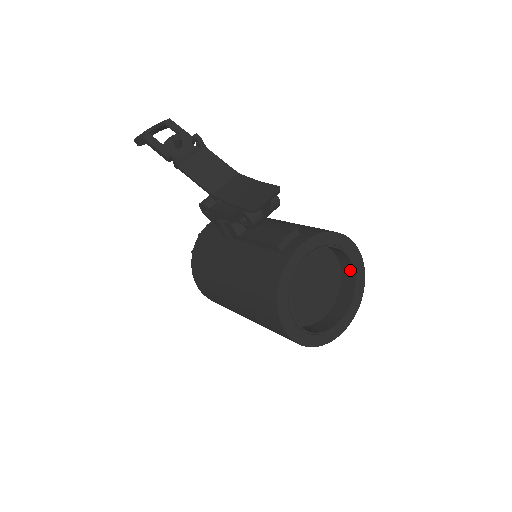
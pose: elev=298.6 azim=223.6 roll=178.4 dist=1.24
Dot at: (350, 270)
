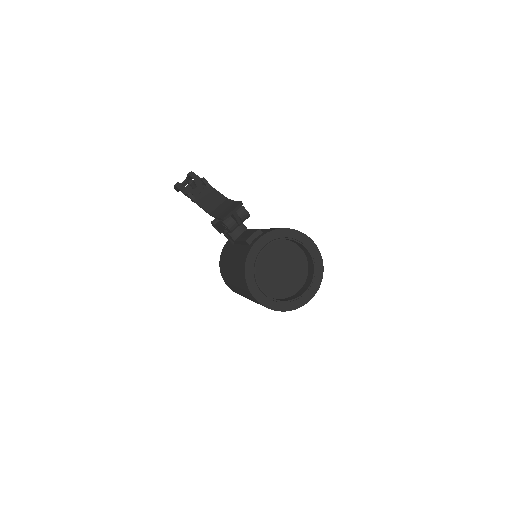
Dot at: (309, 256)
